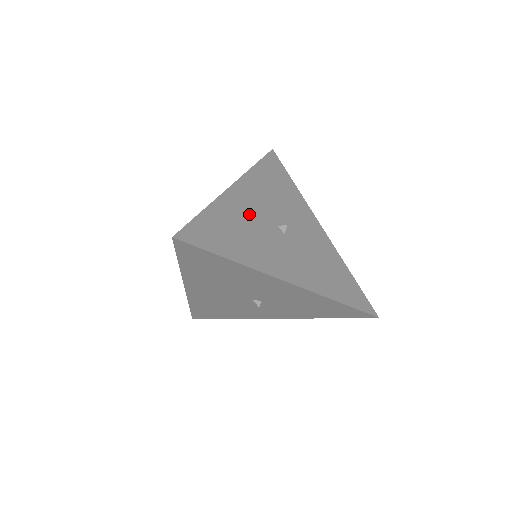
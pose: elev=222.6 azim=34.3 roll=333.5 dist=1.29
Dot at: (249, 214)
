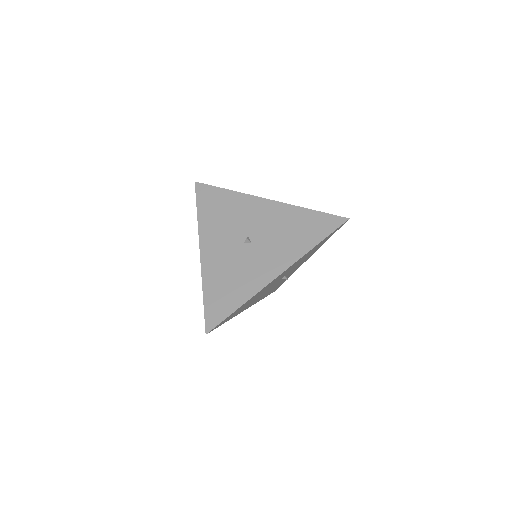
Dot at: (224, 260)
